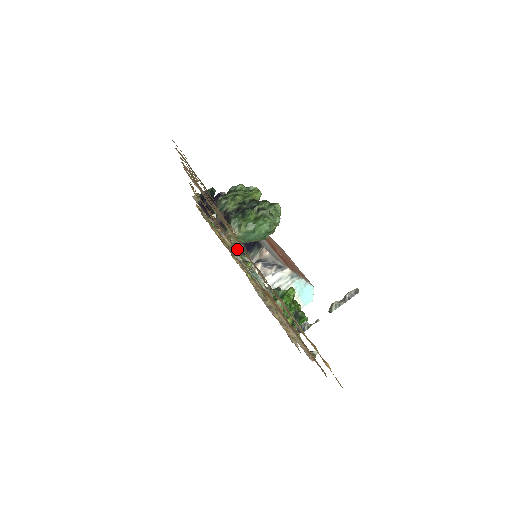
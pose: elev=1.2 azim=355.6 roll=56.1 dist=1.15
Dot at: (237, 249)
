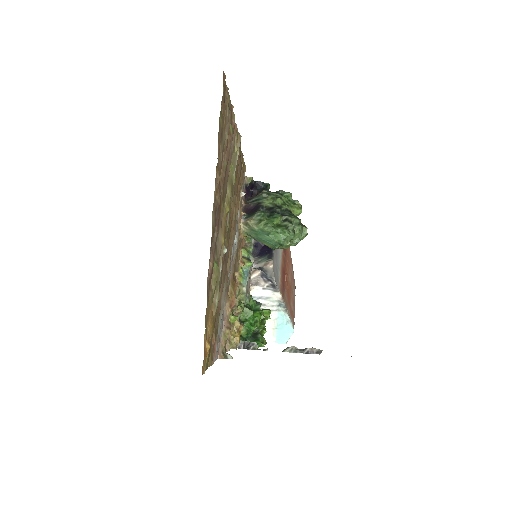
Dot at: (251, 246)
